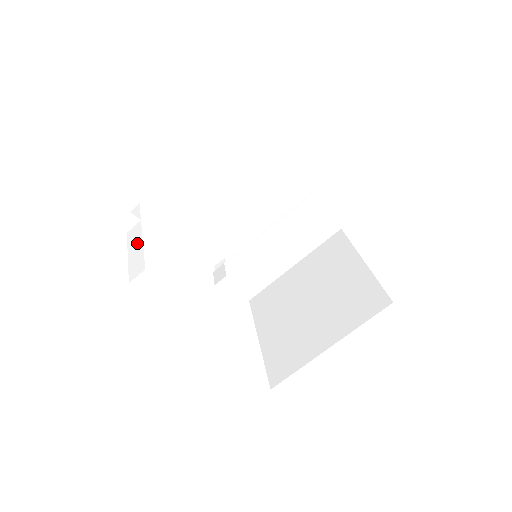
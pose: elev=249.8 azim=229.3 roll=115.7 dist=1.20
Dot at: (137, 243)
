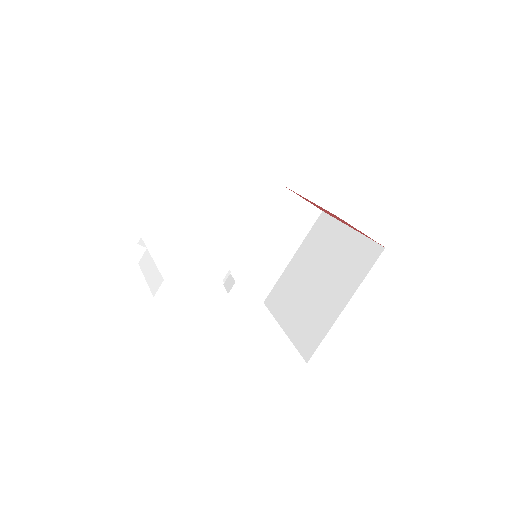
Dot at: (150, 266)
